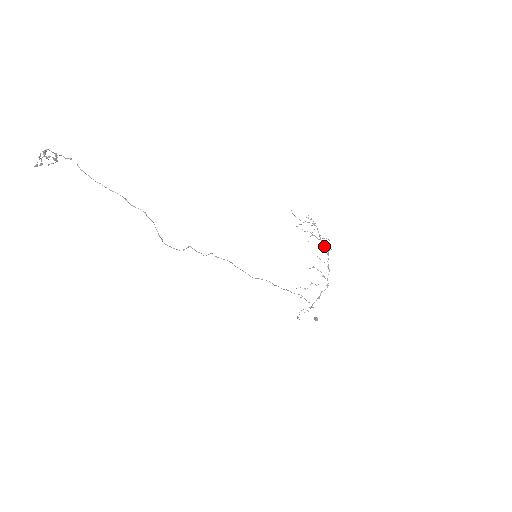
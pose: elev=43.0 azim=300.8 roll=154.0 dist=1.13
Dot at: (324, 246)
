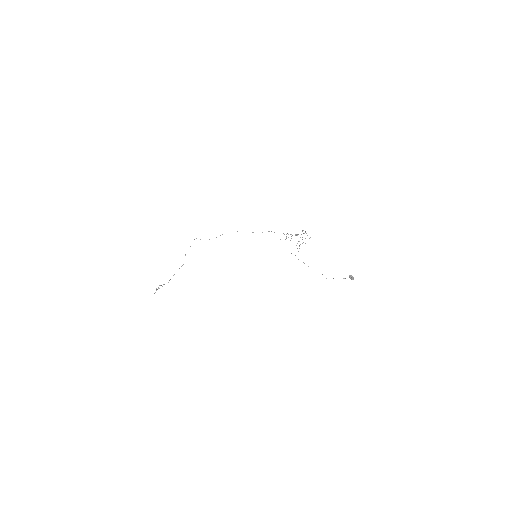
Dot at: occluded
